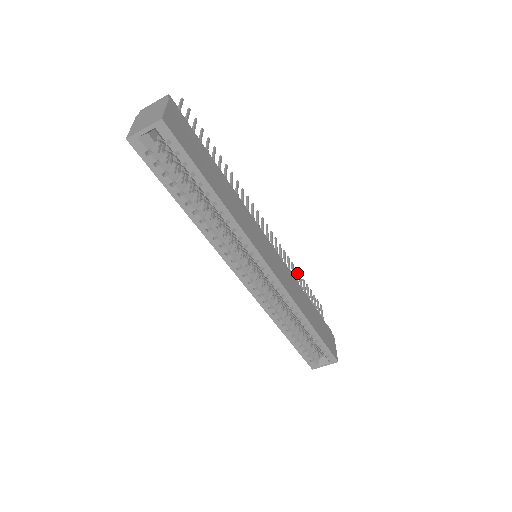
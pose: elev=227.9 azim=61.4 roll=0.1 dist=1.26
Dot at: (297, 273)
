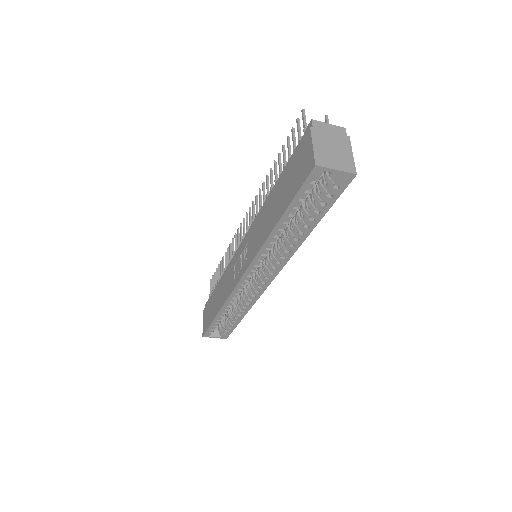
Dot at: occluded
